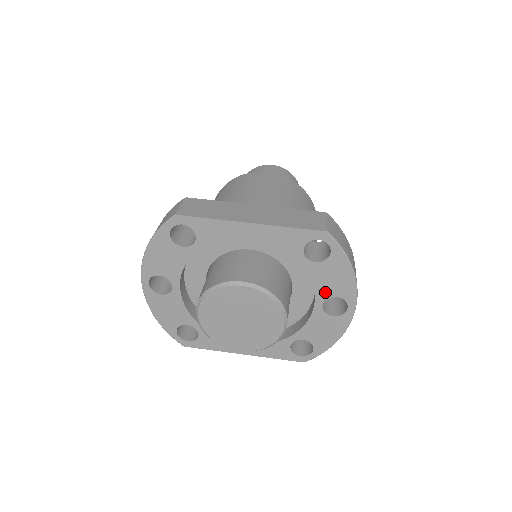
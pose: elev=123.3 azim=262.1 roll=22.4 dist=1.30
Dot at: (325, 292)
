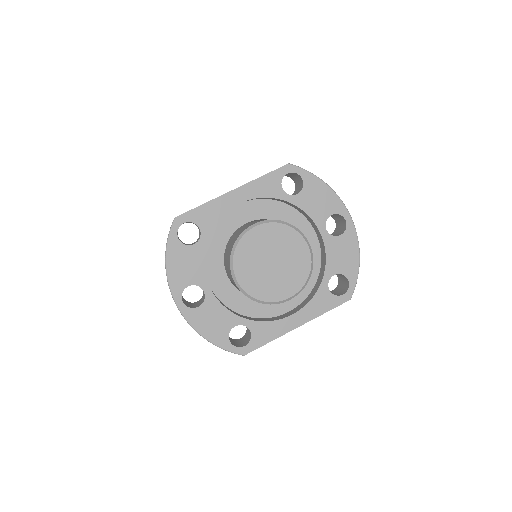
Dot at: (320, 216)
